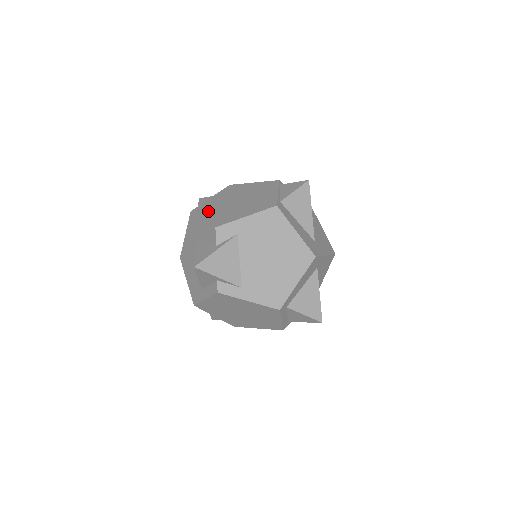
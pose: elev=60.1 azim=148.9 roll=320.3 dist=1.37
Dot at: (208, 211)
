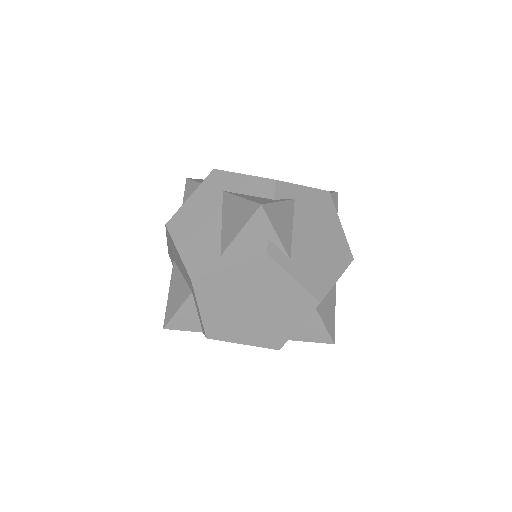
Dot at: occluded
